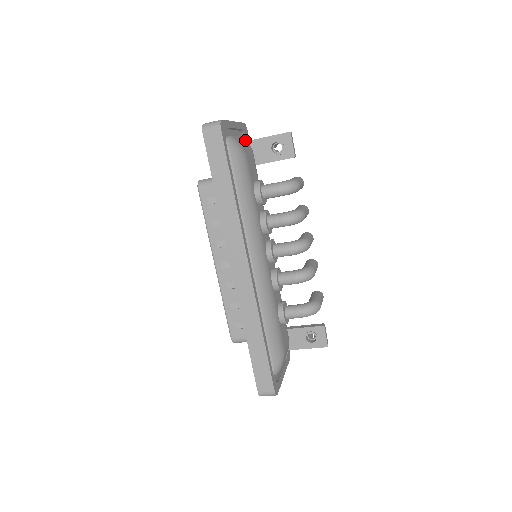
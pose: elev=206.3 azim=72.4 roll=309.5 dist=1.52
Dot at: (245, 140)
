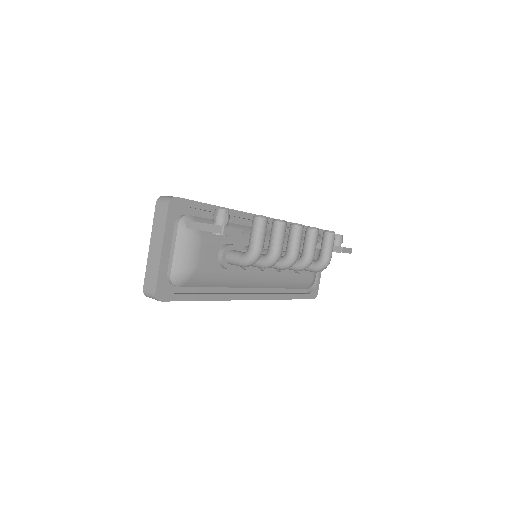
Dot at: (183, 236)
